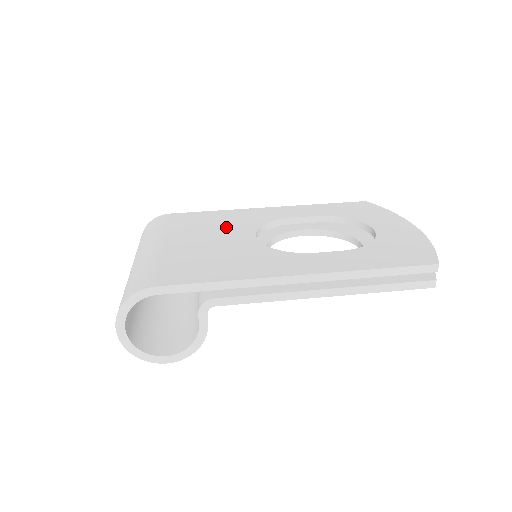
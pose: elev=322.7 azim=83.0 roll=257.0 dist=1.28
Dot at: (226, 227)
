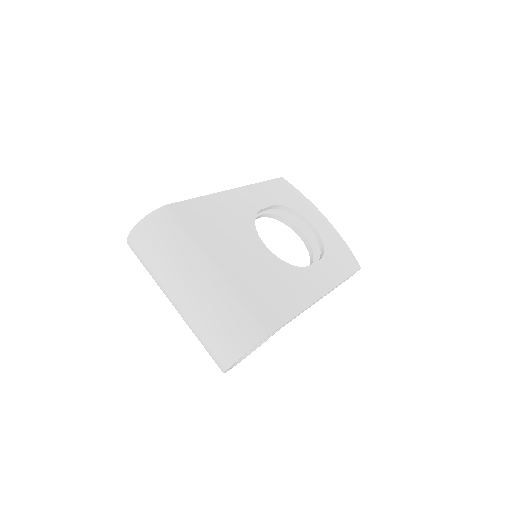
Dot at: (236, 231)
